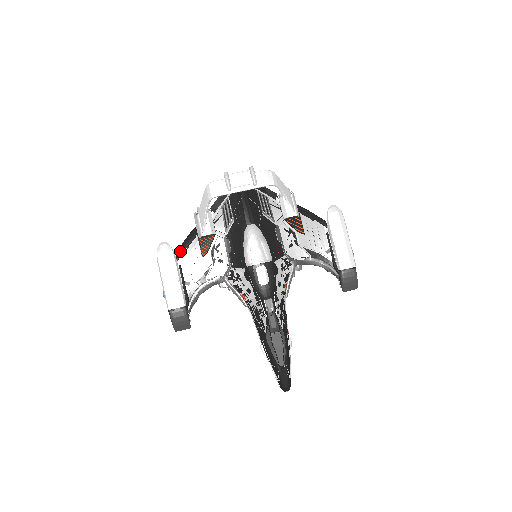
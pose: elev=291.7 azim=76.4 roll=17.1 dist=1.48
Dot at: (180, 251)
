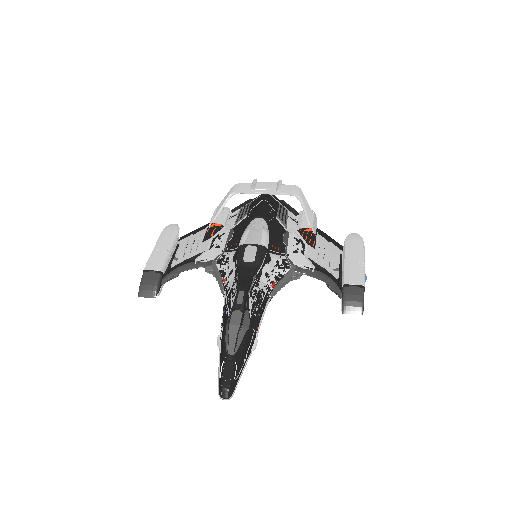
Dot at: (186, 235)
